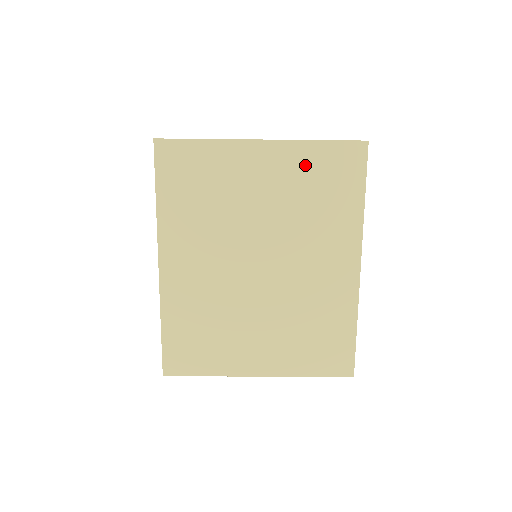
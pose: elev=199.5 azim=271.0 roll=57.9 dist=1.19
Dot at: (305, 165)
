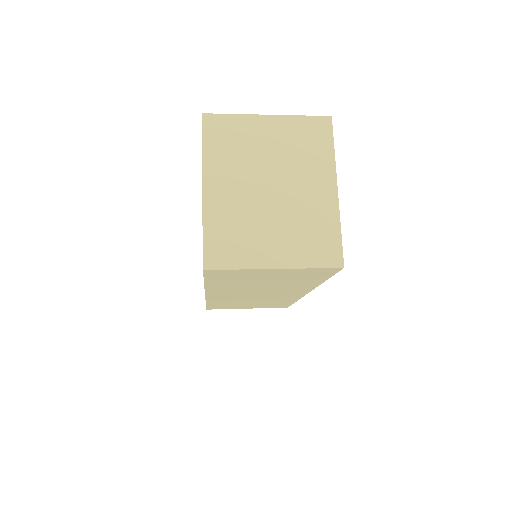
Dot at: (295, 129)
